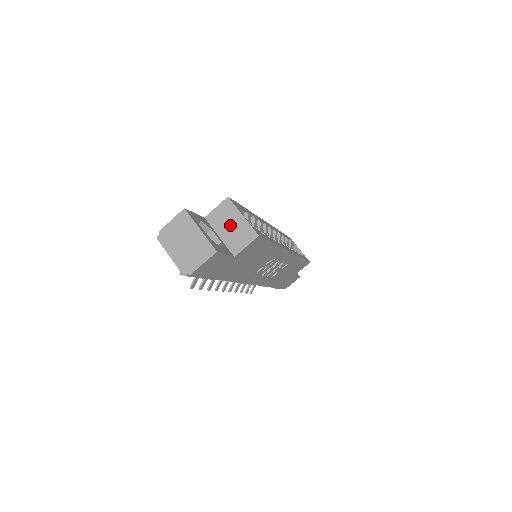
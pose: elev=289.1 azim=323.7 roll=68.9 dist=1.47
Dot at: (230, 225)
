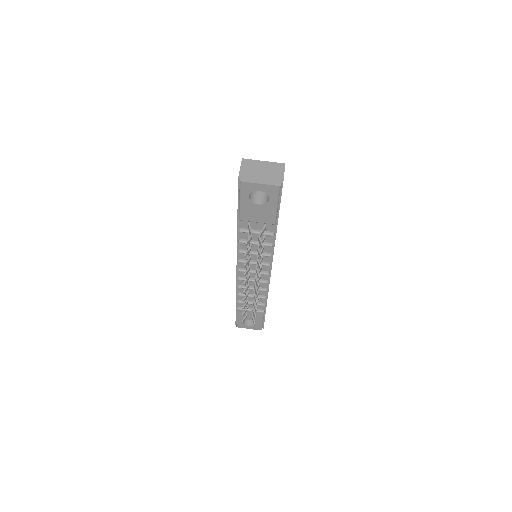
Dot at: occluded
